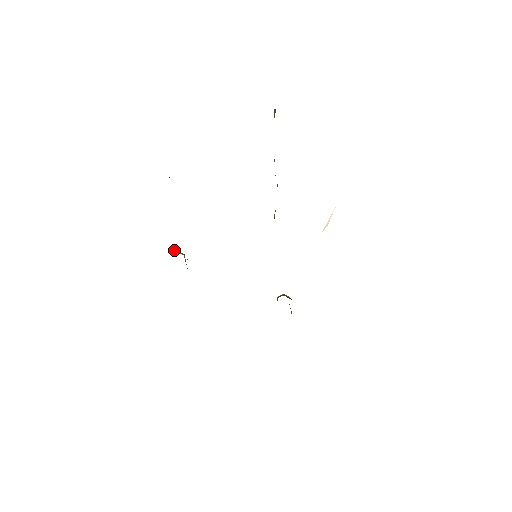
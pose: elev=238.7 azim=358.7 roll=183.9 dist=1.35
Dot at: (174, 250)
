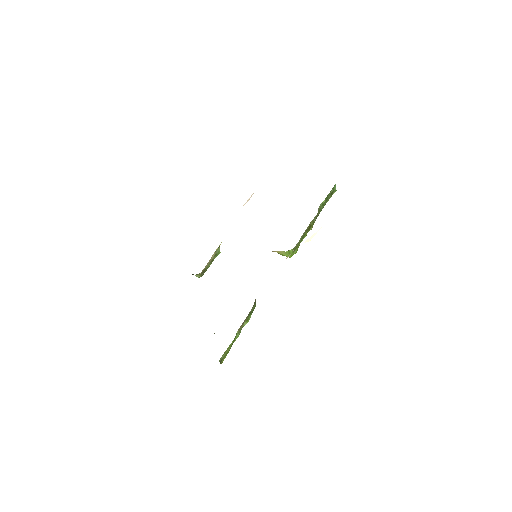
Dot at: occluded
